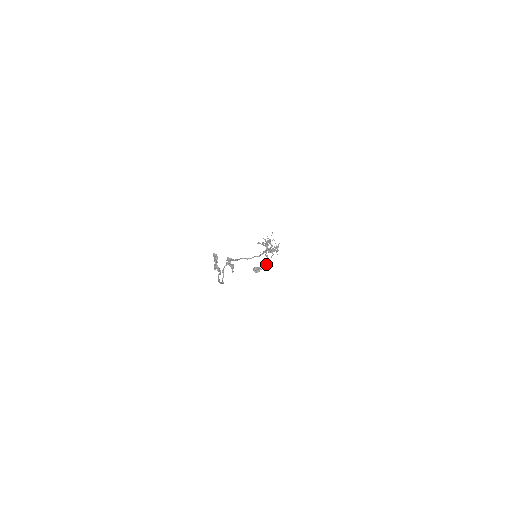
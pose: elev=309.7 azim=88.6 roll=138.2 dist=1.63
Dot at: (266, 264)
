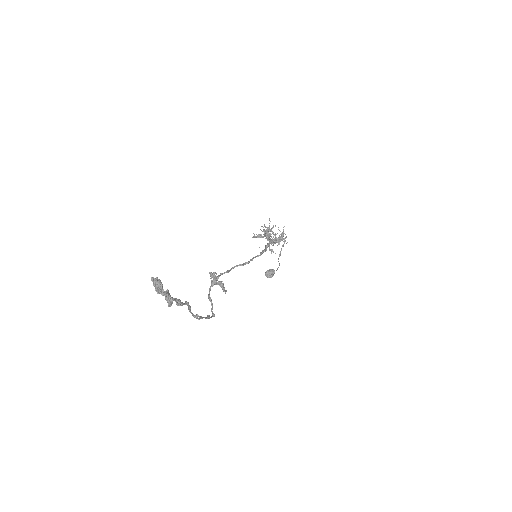
Dot at: occluded
